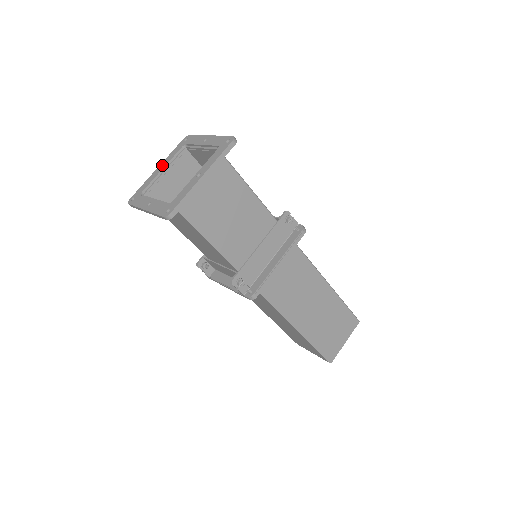
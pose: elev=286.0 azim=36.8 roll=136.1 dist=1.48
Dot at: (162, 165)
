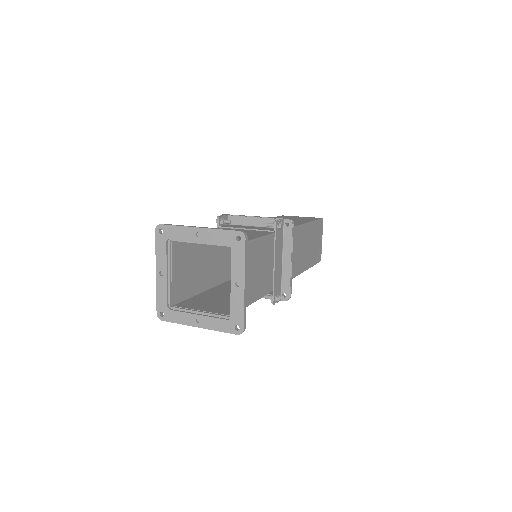
Dot at: (160, 269)
